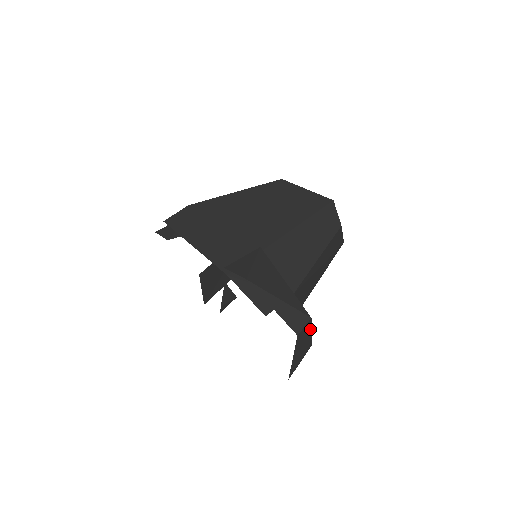
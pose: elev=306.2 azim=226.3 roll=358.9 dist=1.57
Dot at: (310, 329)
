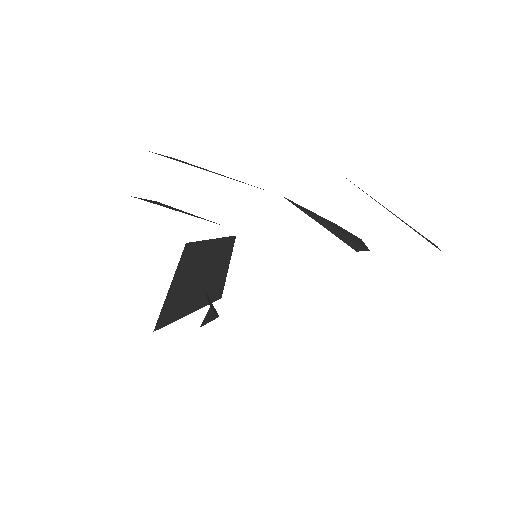
Dot at: occluded
